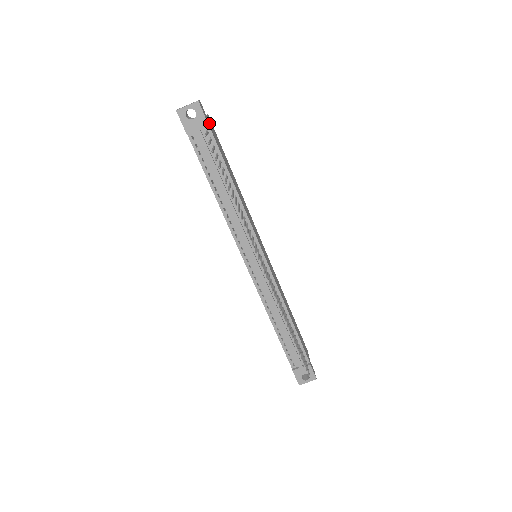
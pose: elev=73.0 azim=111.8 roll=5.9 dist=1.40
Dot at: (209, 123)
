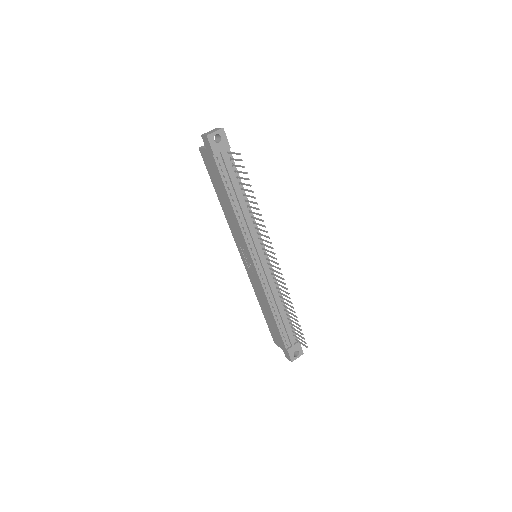
Dot at: occluded
